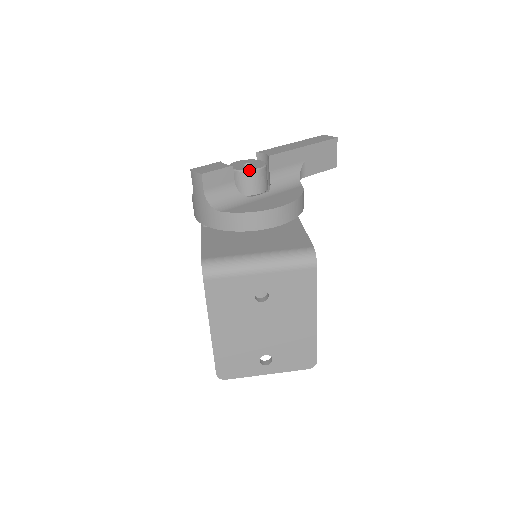
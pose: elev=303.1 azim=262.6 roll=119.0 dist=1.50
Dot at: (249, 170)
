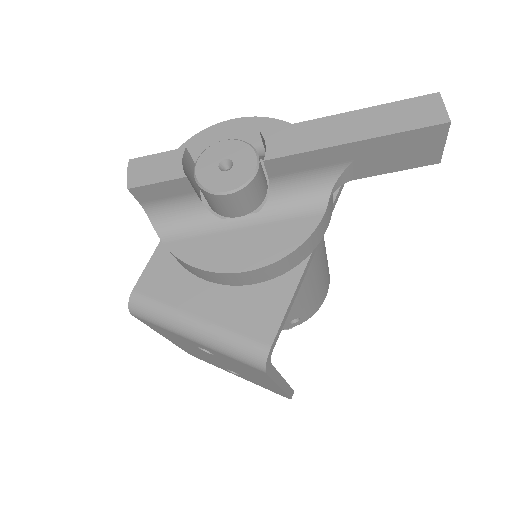
Dot at: (211, 191)
